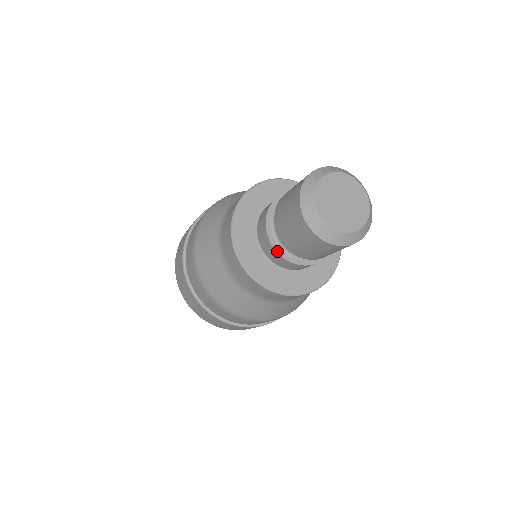
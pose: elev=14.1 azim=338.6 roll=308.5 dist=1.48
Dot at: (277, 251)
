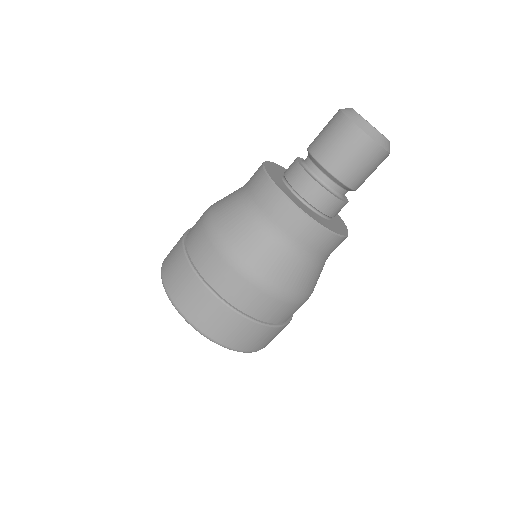
Dot at: (297, 159)
